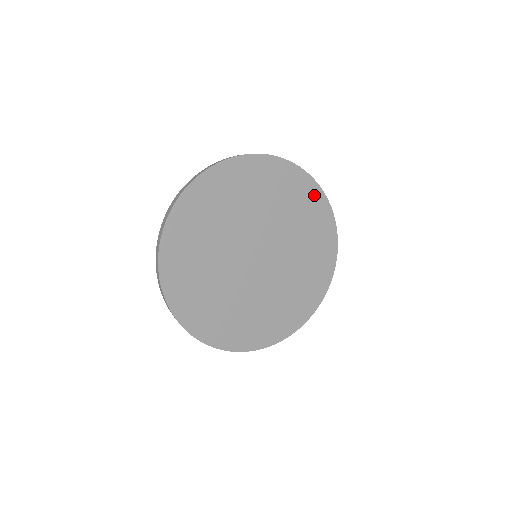
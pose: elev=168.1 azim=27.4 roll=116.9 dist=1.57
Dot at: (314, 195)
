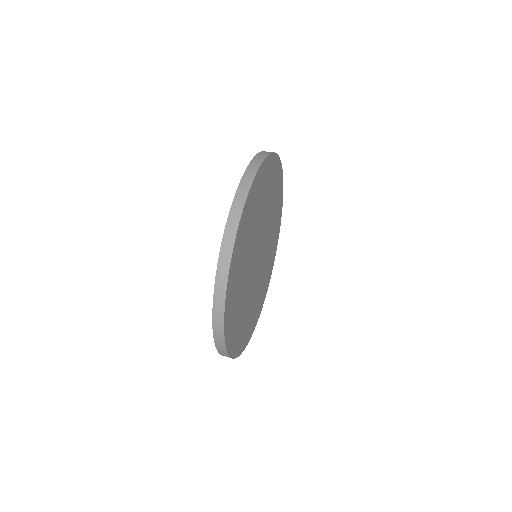
Dot at: (266, 168)
